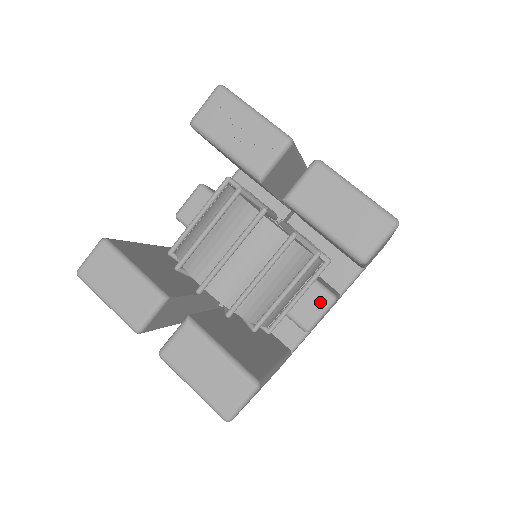
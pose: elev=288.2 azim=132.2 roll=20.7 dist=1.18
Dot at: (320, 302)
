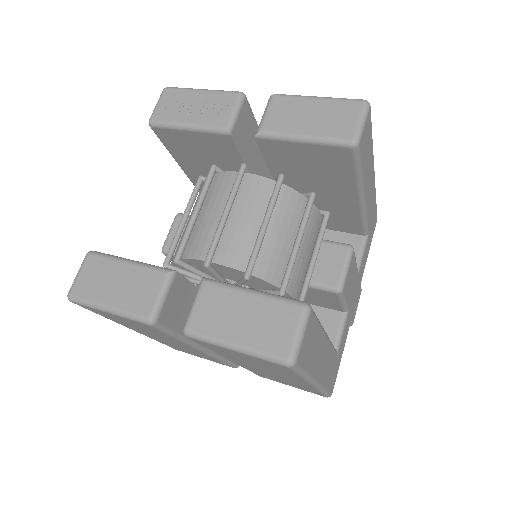
Dot at: (338, 256)
